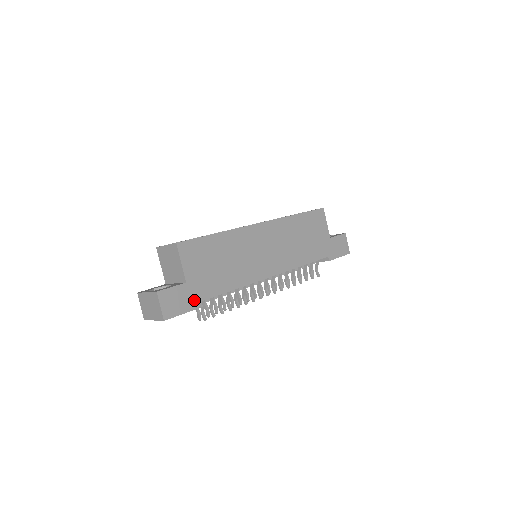
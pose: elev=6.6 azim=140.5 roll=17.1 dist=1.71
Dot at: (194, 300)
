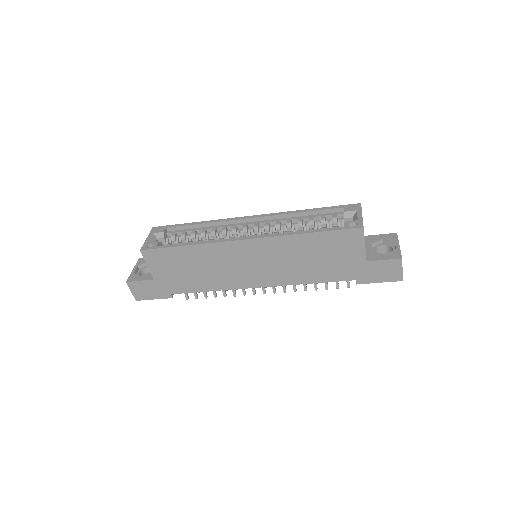
Dot at: (163, 292)
